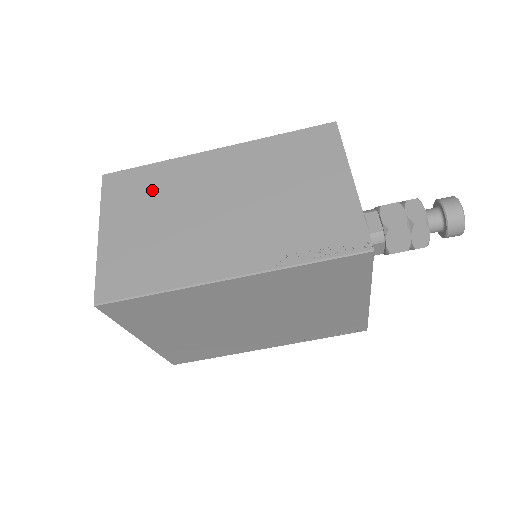
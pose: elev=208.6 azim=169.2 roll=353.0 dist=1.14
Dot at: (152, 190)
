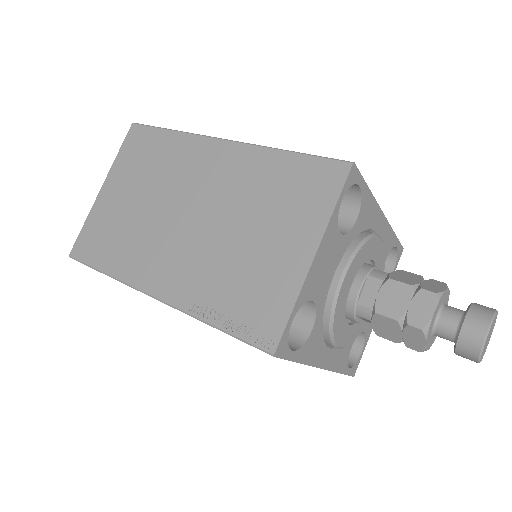
Dot at: (154, 162)
